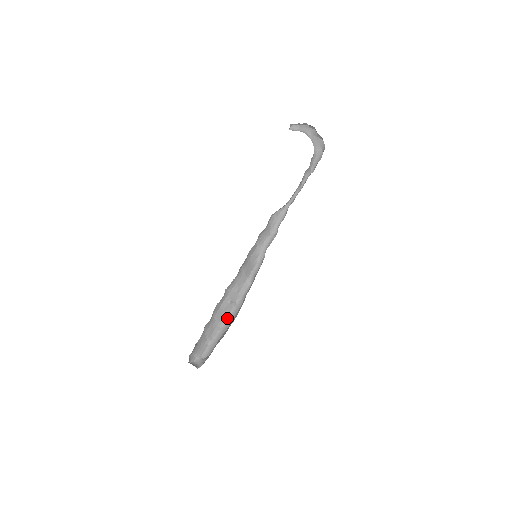
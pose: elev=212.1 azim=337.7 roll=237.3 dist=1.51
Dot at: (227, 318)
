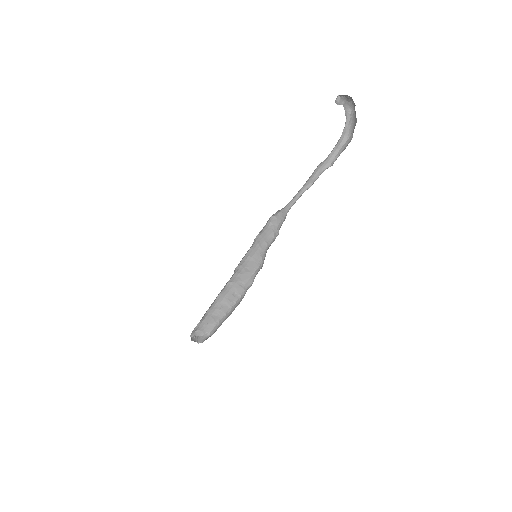
Dot at: (232, 307)
